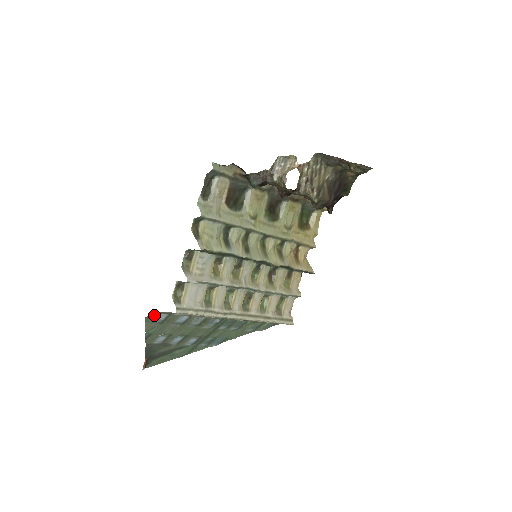
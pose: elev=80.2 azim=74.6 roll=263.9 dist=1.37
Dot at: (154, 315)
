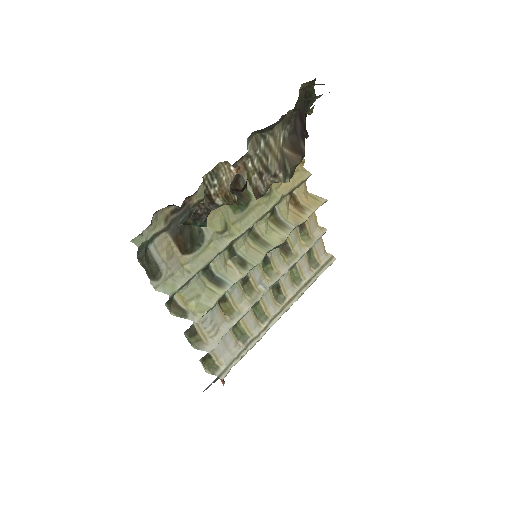
Dot at: occluded
